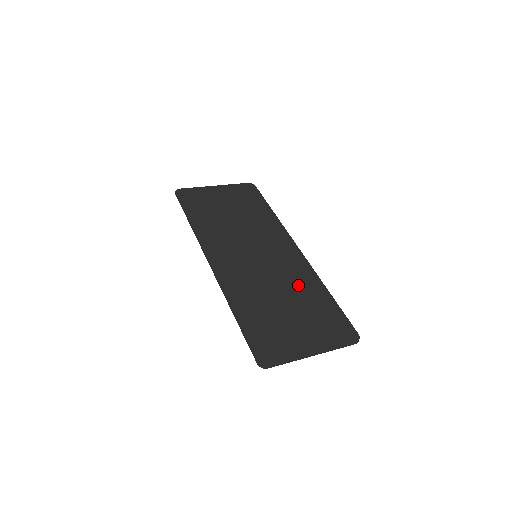
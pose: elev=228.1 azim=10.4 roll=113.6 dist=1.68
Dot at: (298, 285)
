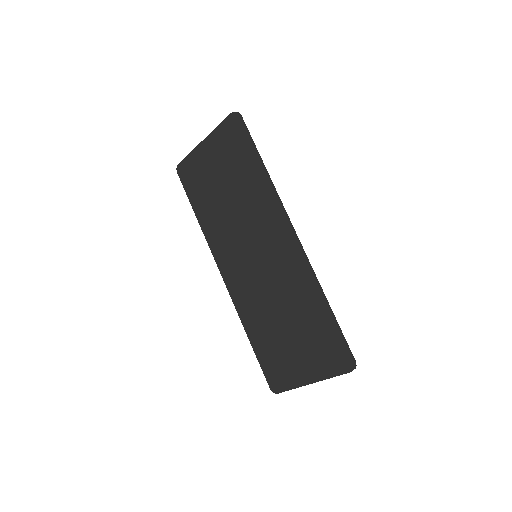
Dot at: (295, 296)
